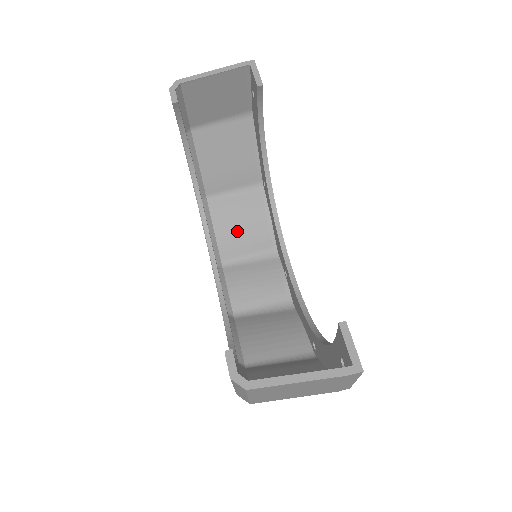
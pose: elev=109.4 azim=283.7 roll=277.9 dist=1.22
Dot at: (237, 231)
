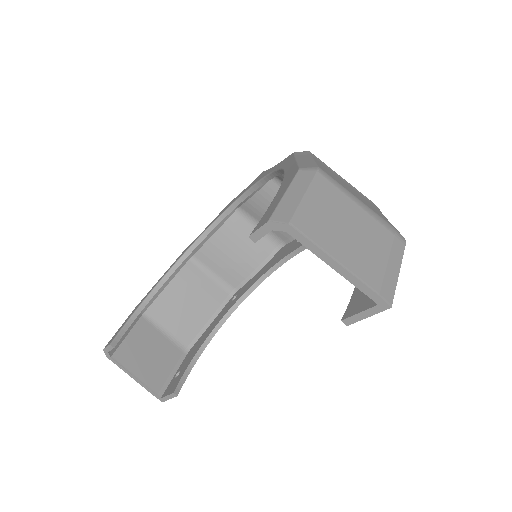
Dot at: occluded
